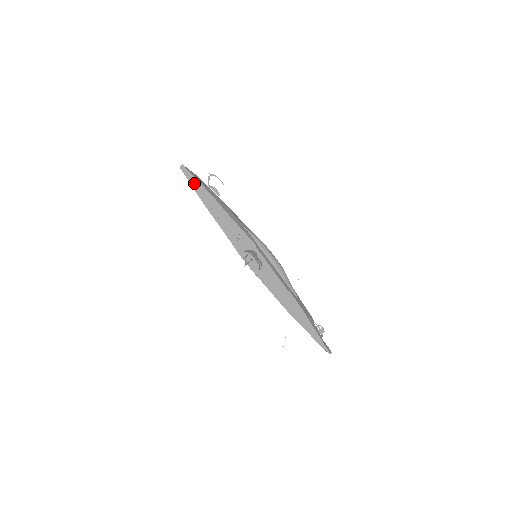
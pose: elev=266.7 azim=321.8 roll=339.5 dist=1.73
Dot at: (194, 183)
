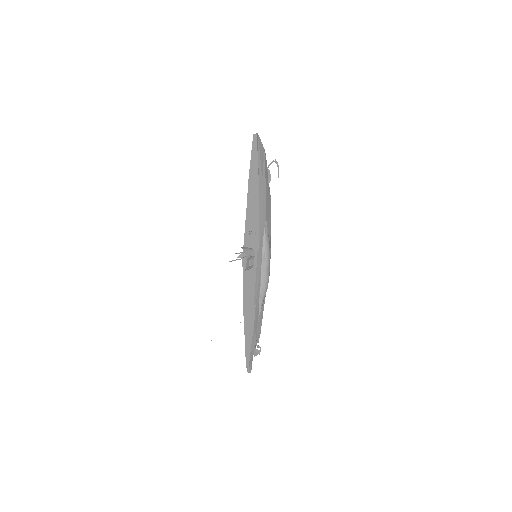
Dot at: (254, 158)
